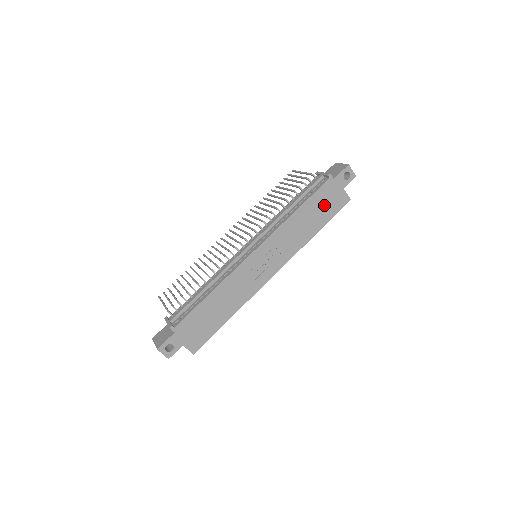
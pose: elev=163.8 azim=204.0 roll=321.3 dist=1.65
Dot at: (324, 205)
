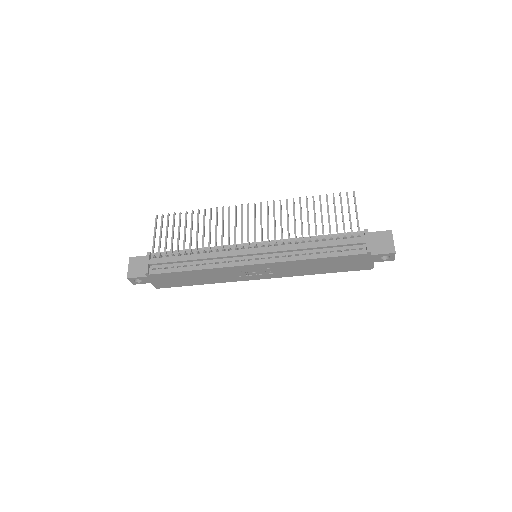
Dot at: (344, 264)
